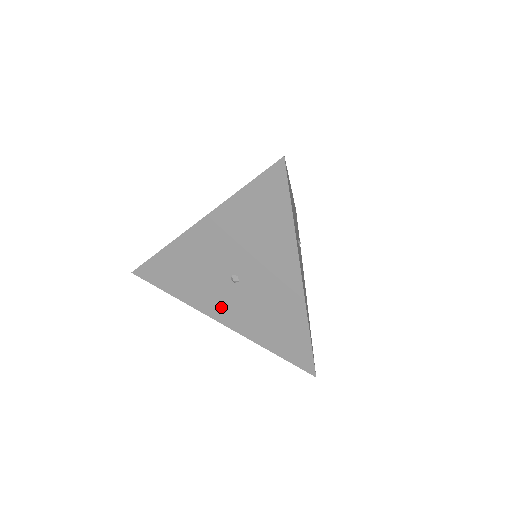
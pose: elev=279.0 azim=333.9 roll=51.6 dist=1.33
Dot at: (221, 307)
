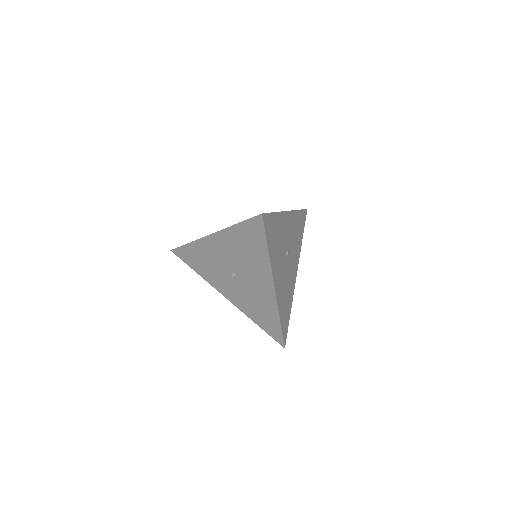
Dot at: (226, 289)
